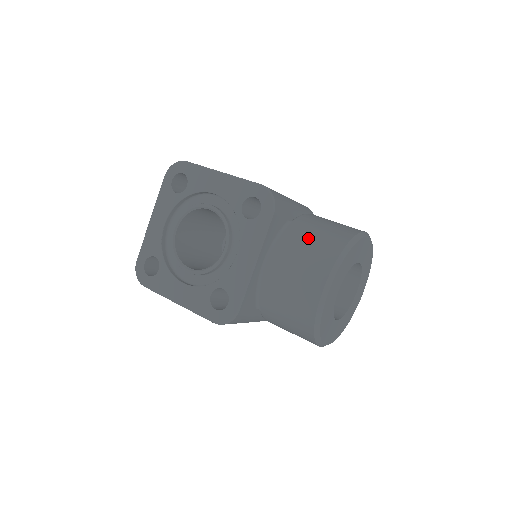
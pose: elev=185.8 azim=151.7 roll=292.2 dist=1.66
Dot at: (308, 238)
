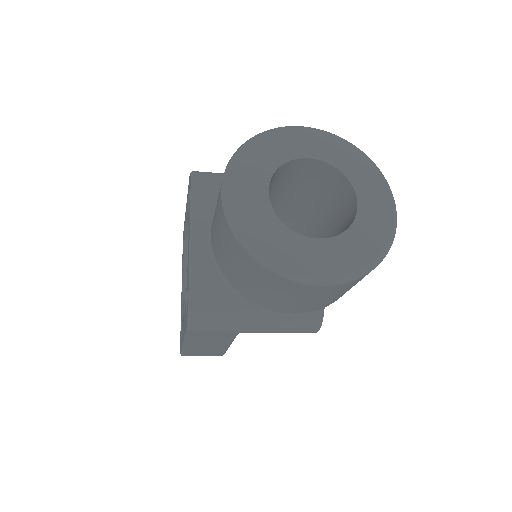
Dot at: occluded
